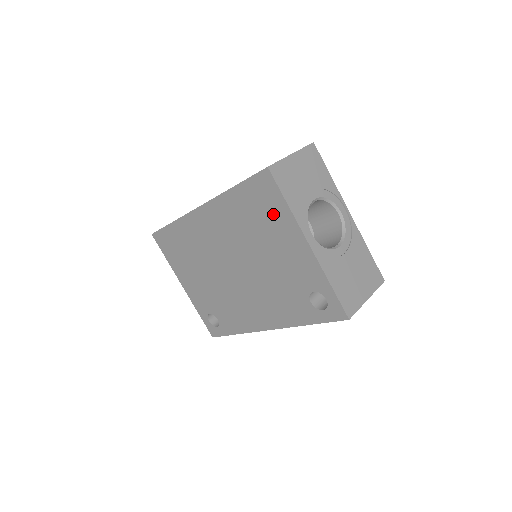
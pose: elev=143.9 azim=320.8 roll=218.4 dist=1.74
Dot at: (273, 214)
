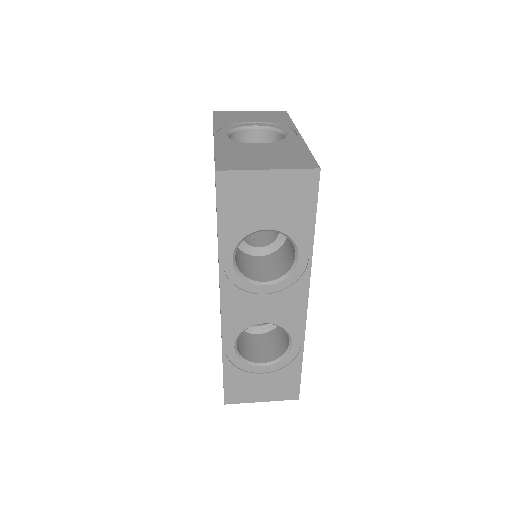
Dot at: occluded
